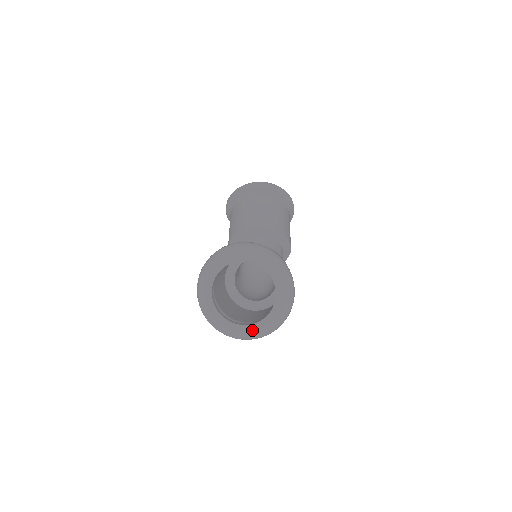
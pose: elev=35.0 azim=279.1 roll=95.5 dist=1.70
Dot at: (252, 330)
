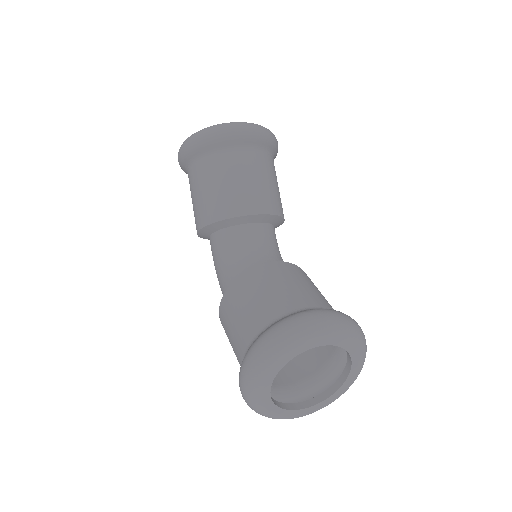
Dot at: (309, 412)
